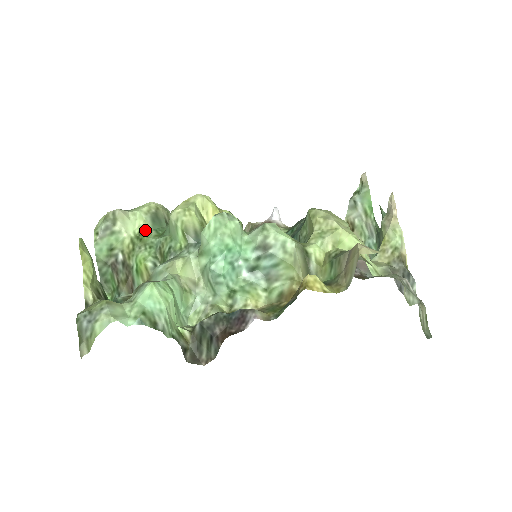
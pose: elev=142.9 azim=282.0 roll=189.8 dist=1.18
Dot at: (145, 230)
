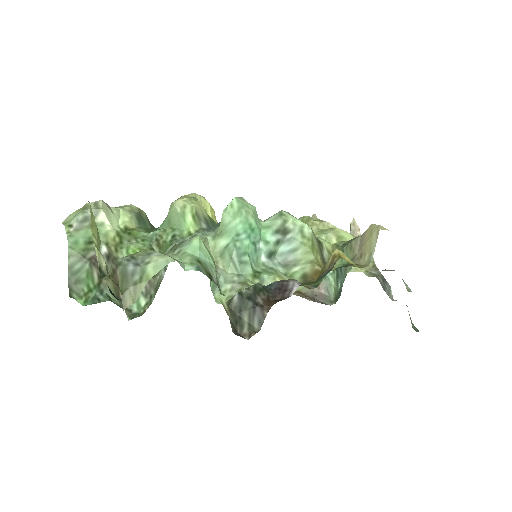
Dot at: (131, 226)
